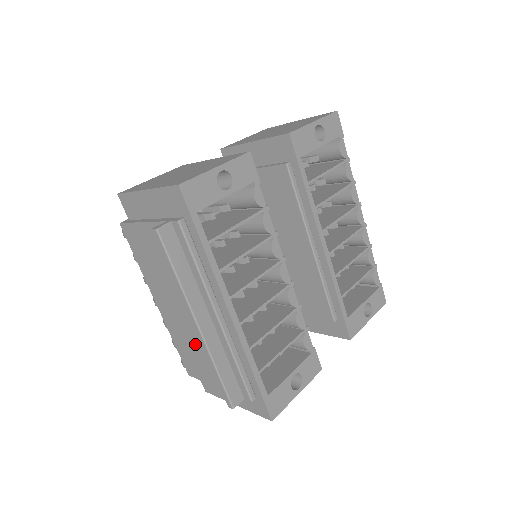
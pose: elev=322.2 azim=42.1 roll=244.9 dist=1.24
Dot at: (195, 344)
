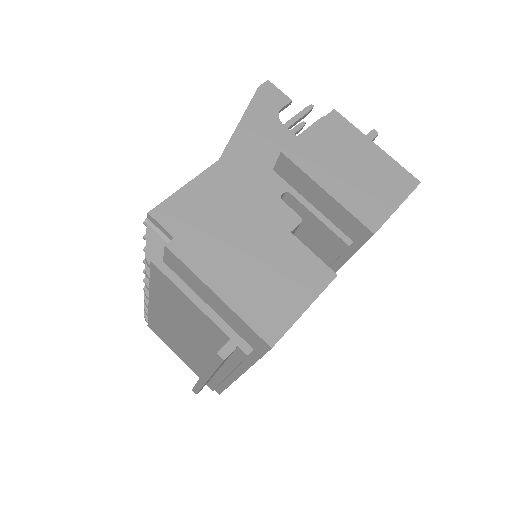
Dot at: (179, 343)
